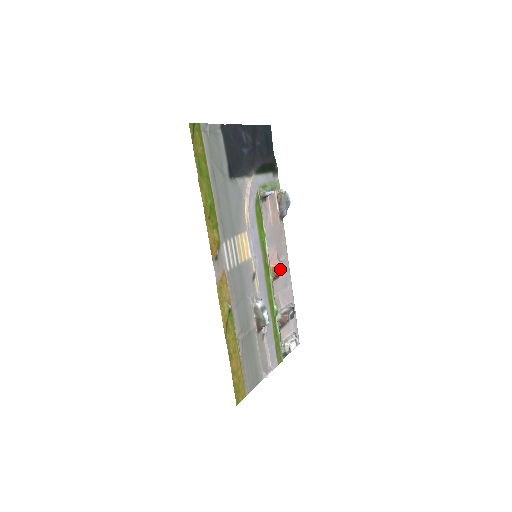
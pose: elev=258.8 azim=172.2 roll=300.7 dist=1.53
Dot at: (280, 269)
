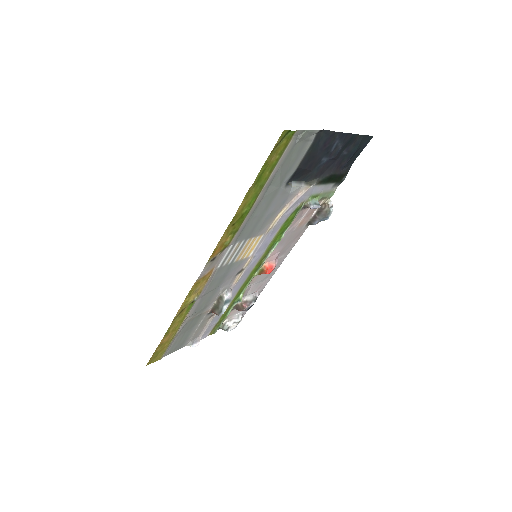
Dot at: (270, 271)
